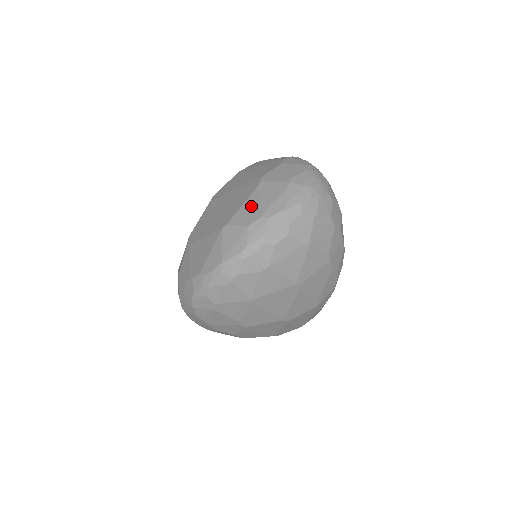
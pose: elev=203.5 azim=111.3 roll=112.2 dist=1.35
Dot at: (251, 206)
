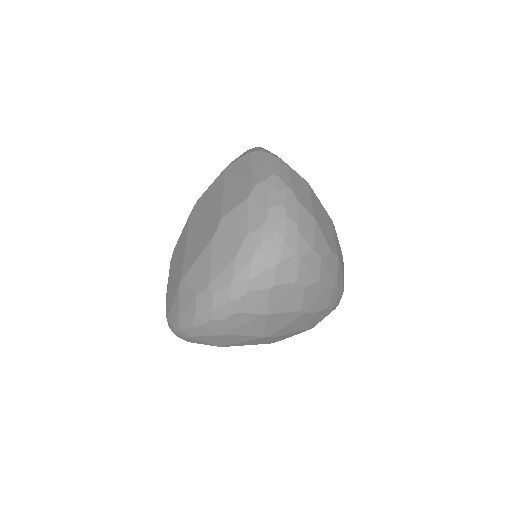
Dot at: (203, 266)
